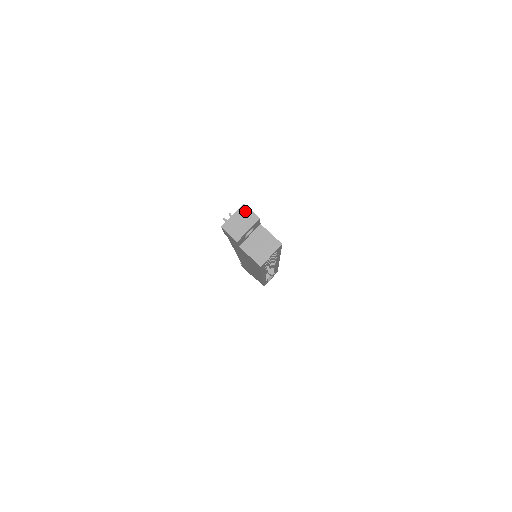
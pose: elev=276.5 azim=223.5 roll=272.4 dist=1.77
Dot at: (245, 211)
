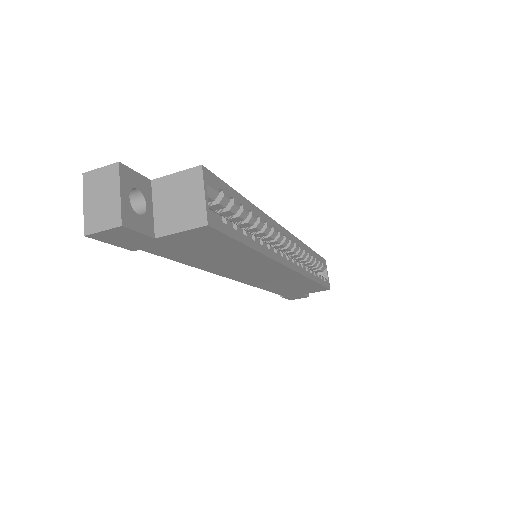
Dot at: (93, 179)
